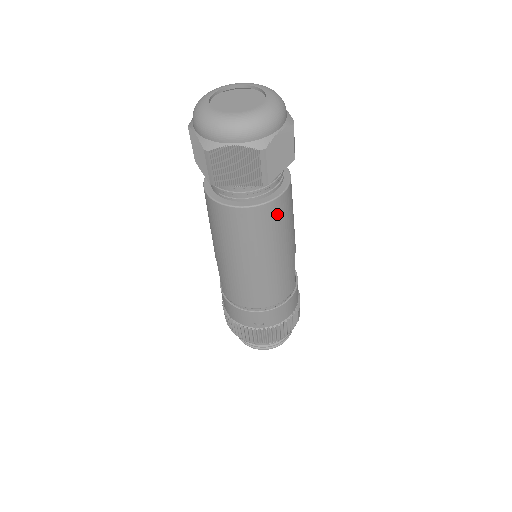
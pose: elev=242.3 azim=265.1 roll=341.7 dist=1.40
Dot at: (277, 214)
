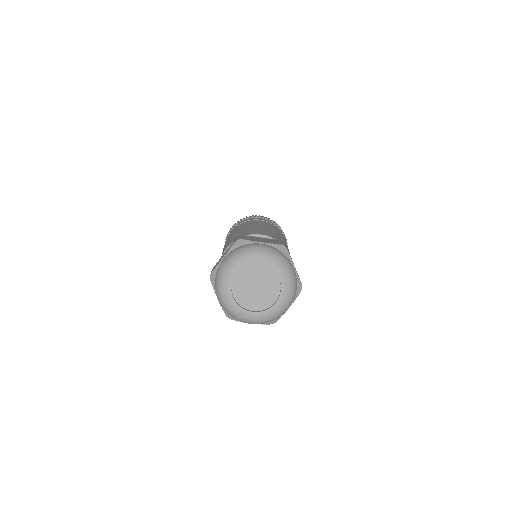
Dot at: occluded
